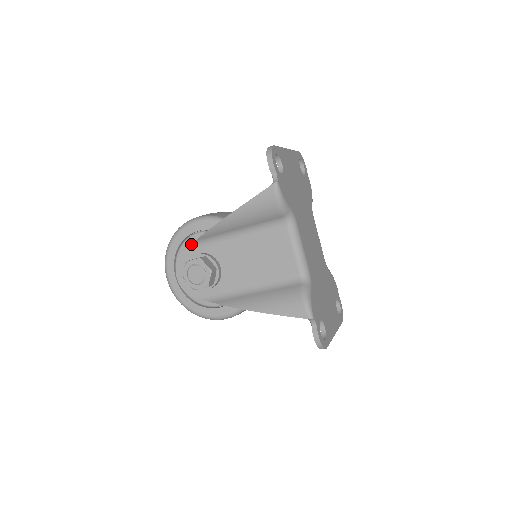
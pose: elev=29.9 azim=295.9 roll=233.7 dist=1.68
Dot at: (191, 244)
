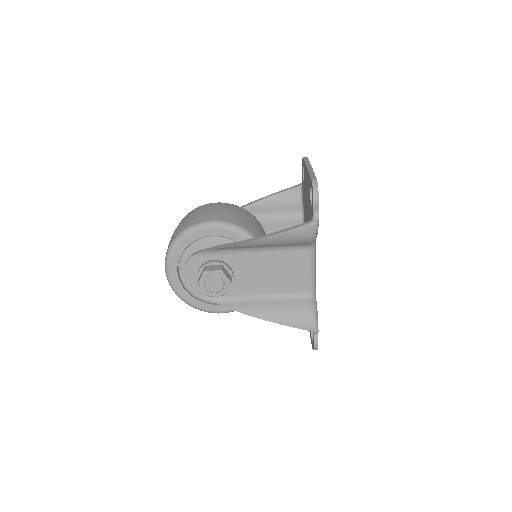
Dot at: (207, 250)
